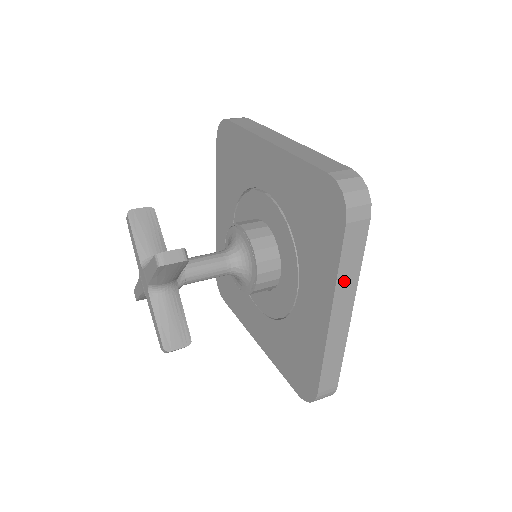
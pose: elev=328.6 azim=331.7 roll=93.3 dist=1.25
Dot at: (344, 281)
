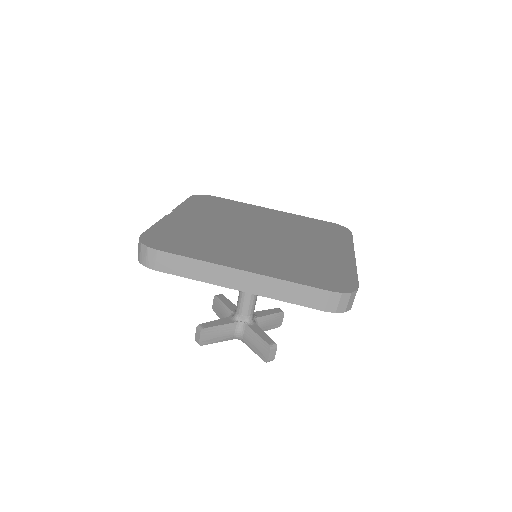
Dot at: occluded
